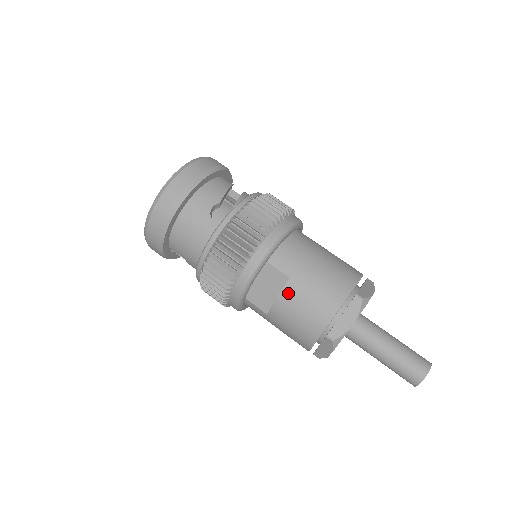
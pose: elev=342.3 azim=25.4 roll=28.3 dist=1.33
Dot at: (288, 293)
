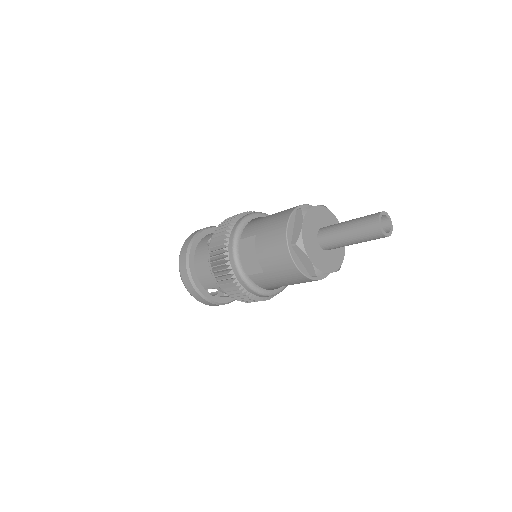
Dot at: (259, 243)
